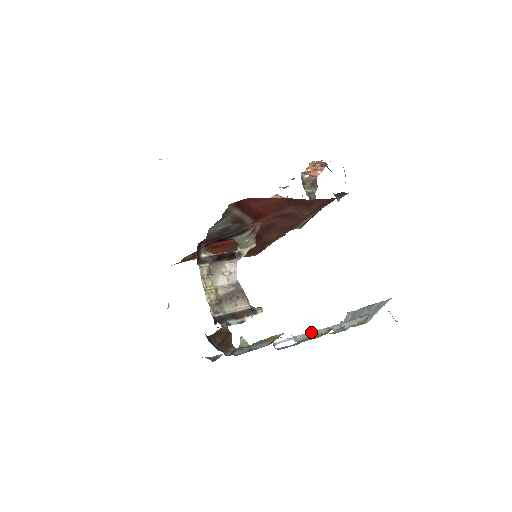
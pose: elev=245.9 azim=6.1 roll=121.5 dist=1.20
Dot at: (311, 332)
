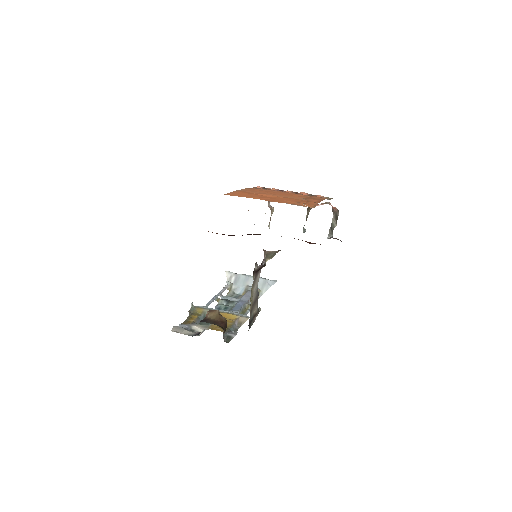
Dot at: (242, 307)
